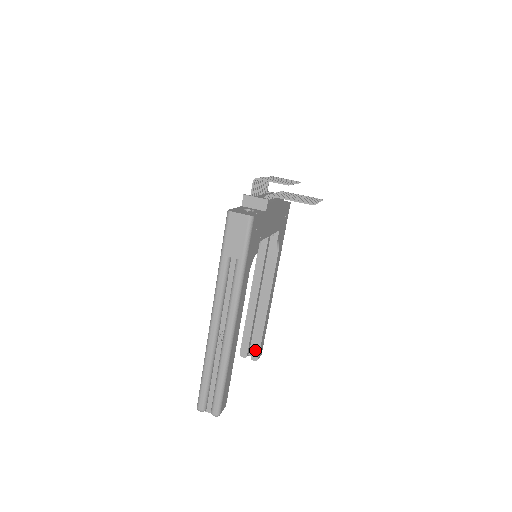
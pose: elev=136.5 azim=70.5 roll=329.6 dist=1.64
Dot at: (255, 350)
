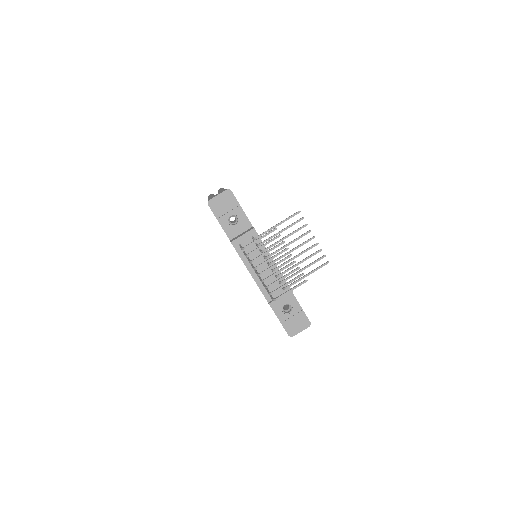
Dot at: occluded
